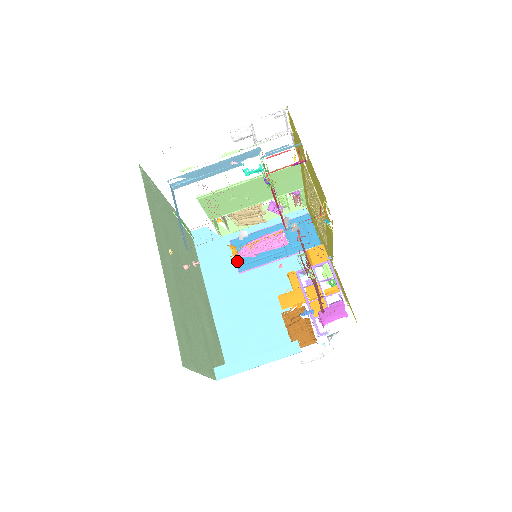
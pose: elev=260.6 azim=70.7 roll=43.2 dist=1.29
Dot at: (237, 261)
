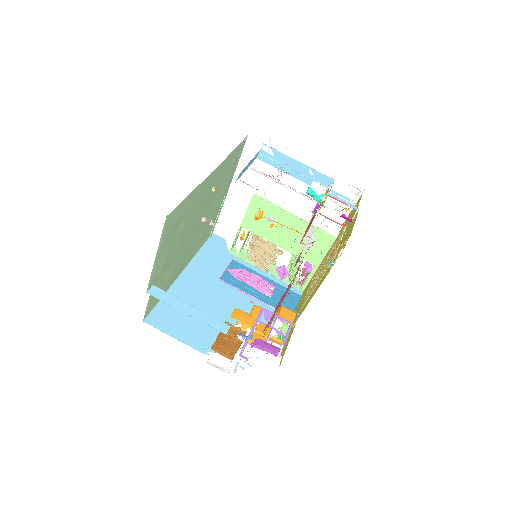
Dot at: (225, 272)
